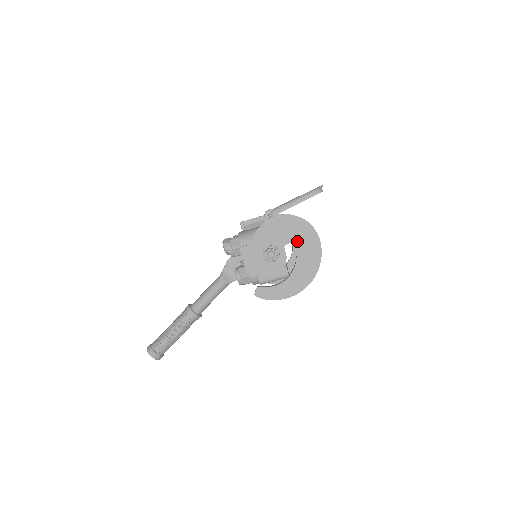
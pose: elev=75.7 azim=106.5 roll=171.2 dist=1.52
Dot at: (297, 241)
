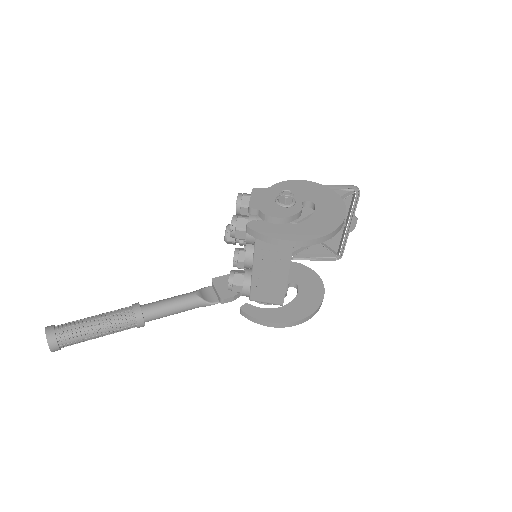
Dot at: (320, 202)
